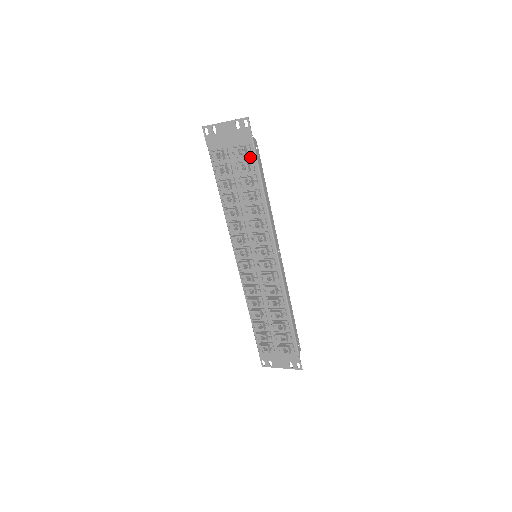
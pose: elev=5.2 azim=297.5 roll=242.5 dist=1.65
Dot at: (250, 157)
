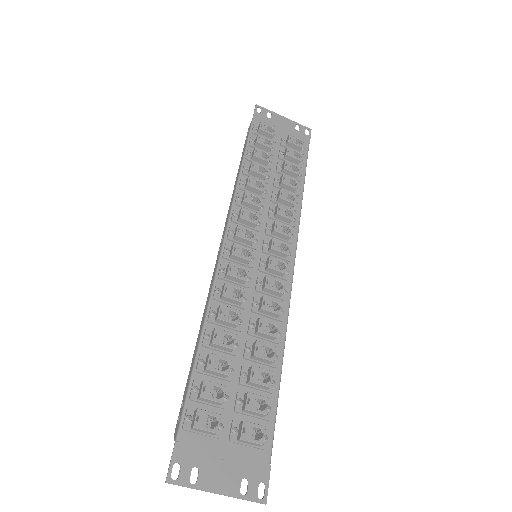
Dot at: occluded
